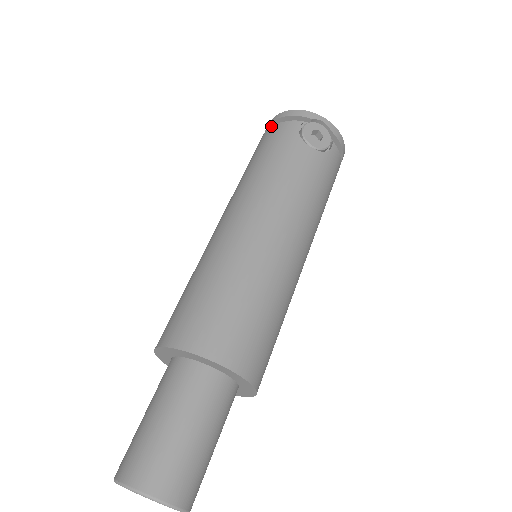
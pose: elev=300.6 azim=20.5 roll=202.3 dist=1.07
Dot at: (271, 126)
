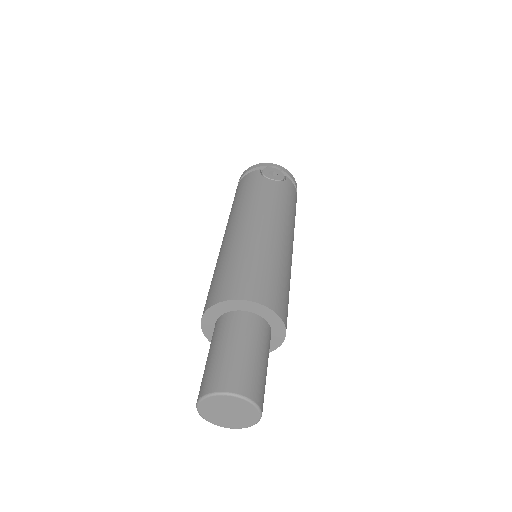
Dot at: (240, 180)
